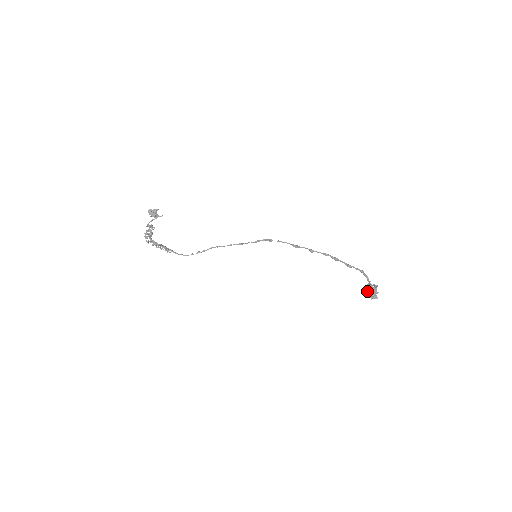
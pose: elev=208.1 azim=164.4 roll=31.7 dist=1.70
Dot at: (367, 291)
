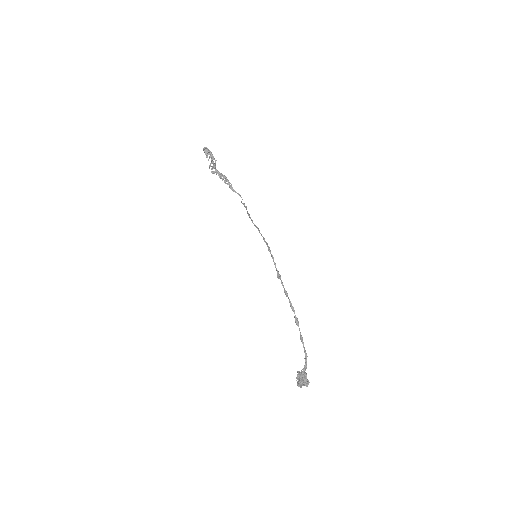
Dot at: occluded
